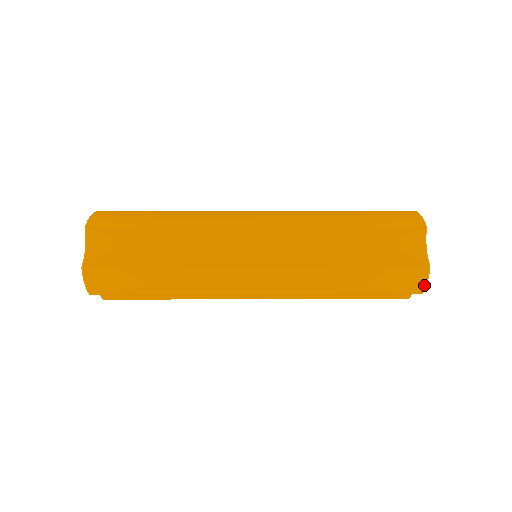
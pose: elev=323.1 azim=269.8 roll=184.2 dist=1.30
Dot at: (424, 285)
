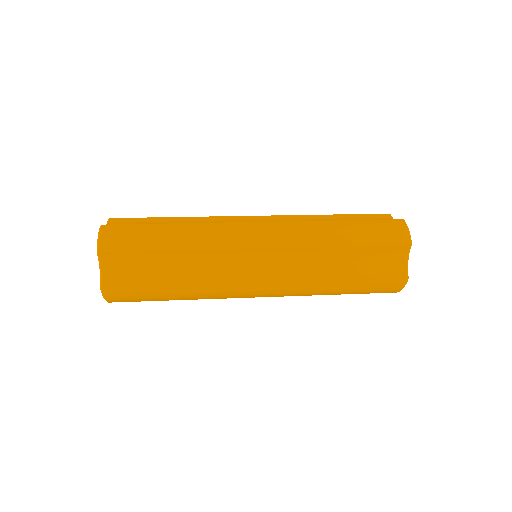
Dot at: (400, 290)
